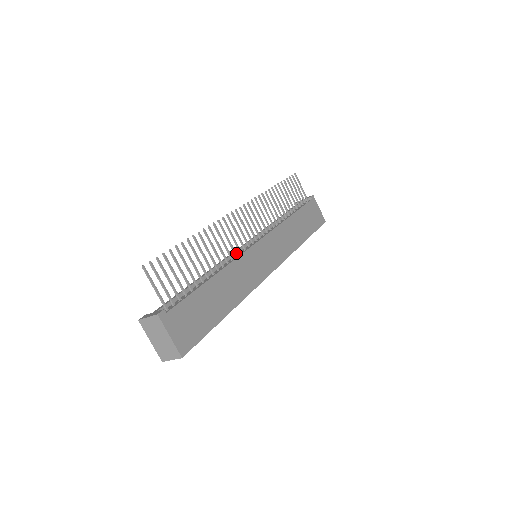
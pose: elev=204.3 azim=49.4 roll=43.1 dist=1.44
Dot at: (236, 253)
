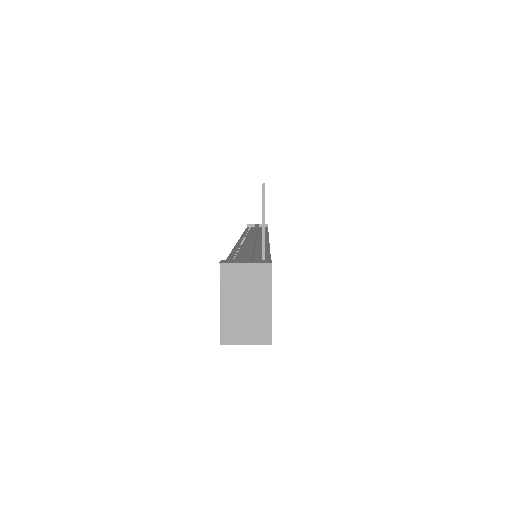
Dot at: occluded
